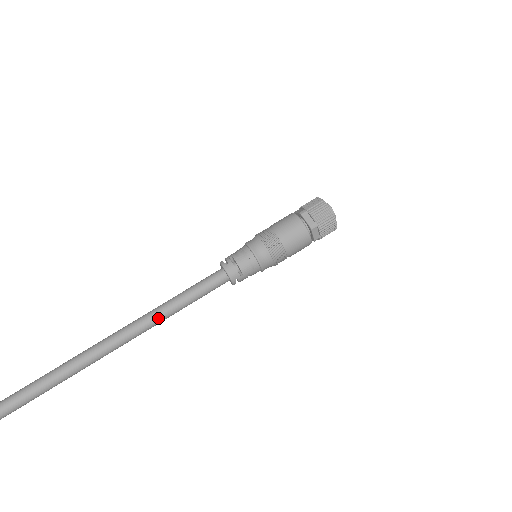
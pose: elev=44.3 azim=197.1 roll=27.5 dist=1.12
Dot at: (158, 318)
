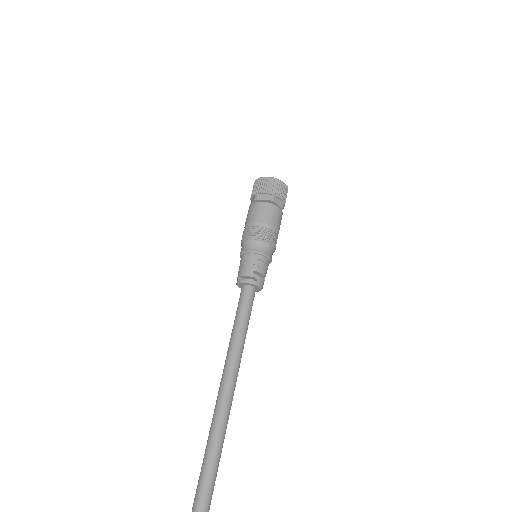
Dot at: occluded
